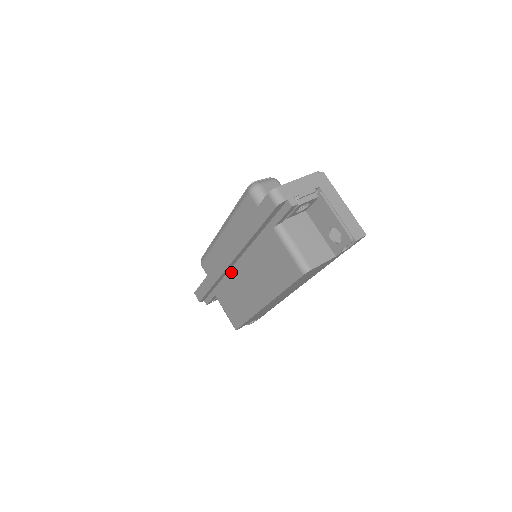
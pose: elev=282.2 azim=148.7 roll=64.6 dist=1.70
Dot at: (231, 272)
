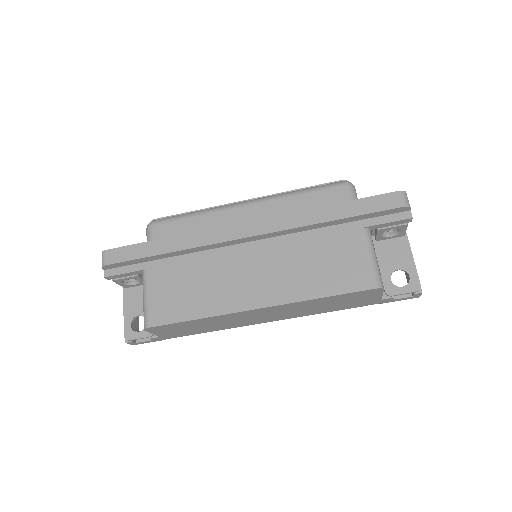
Dot at: (224, 250)
